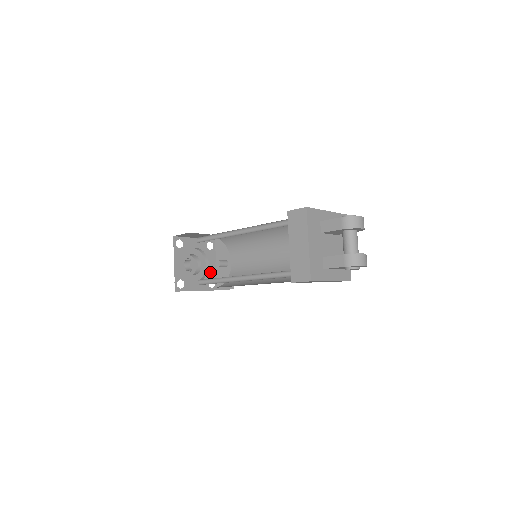
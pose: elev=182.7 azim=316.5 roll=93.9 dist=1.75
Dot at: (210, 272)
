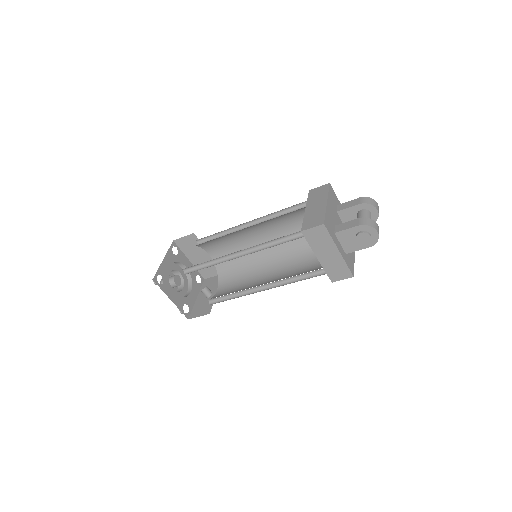
Dot at: (189, 298)
